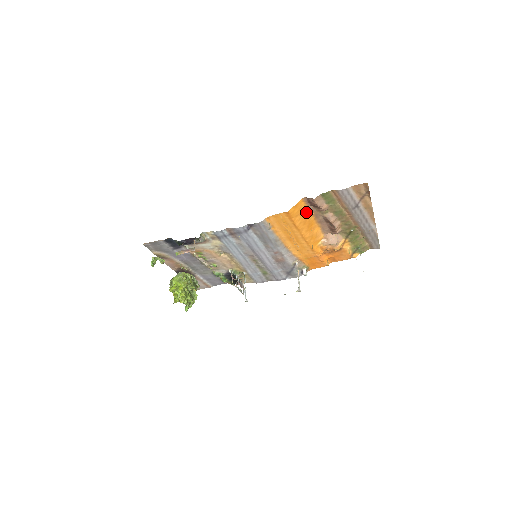
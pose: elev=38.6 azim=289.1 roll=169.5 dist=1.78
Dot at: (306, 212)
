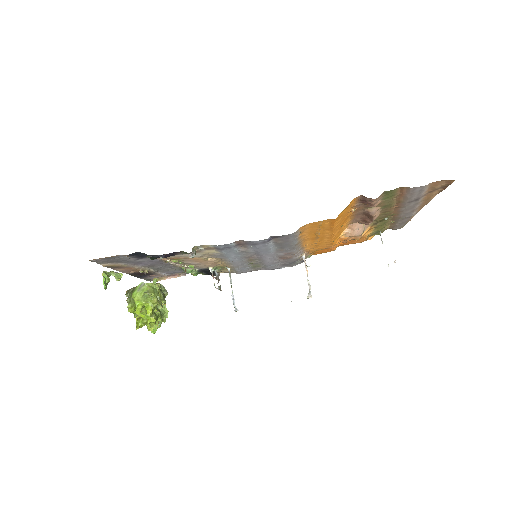
Dot at: (349, 209)
